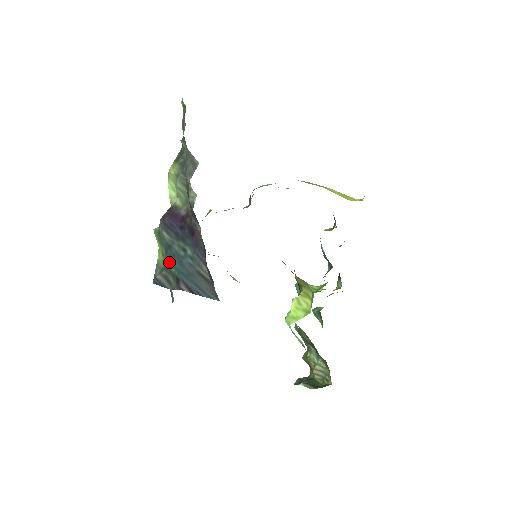
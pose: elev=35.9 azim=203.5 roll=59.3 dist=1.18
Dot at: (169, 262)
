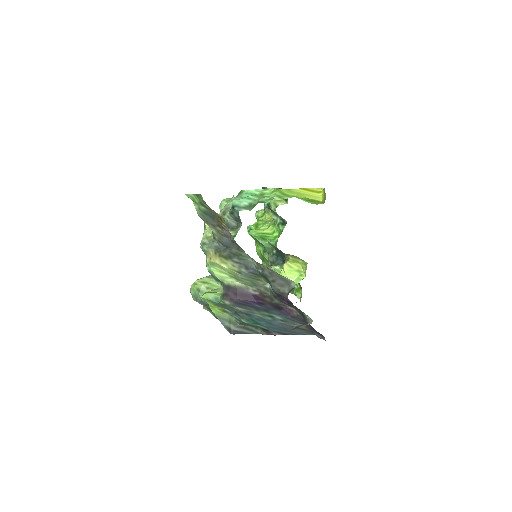
Dot at: (252, 323)
